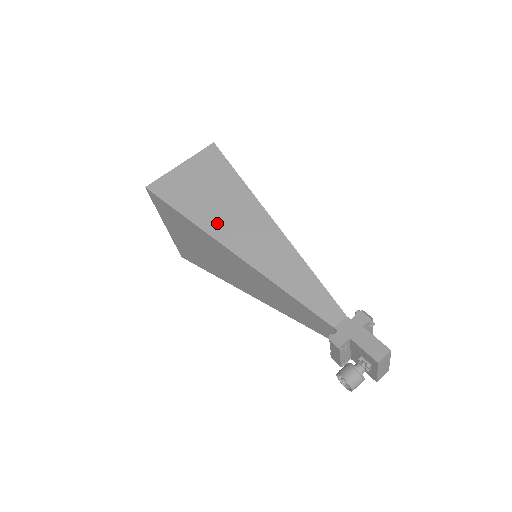
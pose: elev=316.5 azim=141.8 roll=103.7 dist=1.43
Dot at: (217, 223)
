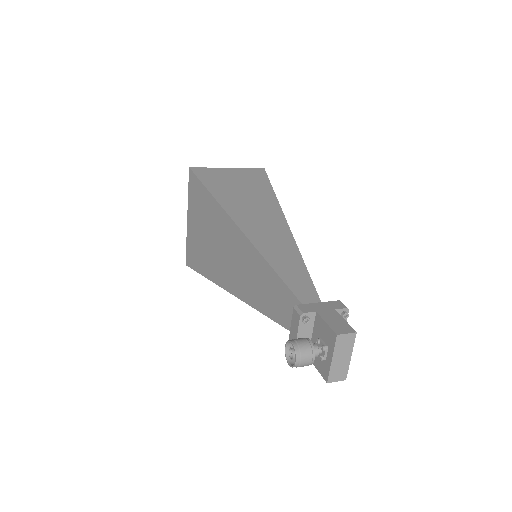
Dot at: (235, 205)
